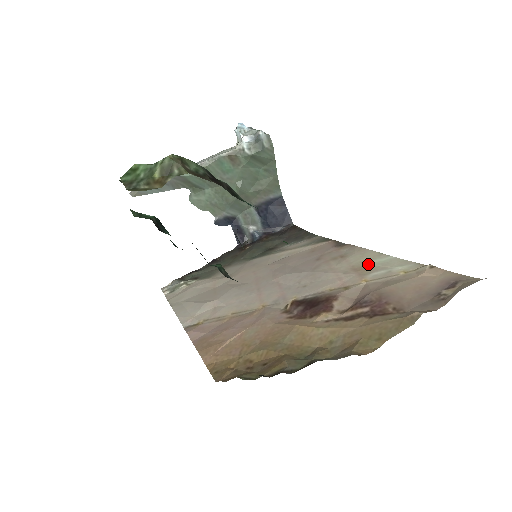
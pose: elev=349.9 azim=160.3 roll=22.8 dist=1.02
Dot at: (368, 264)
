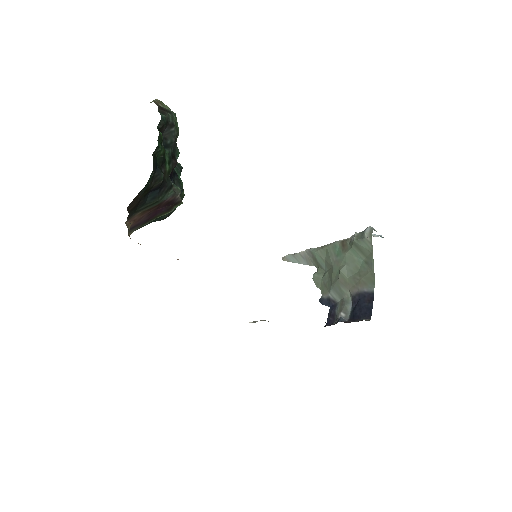
Dot at: occluded
